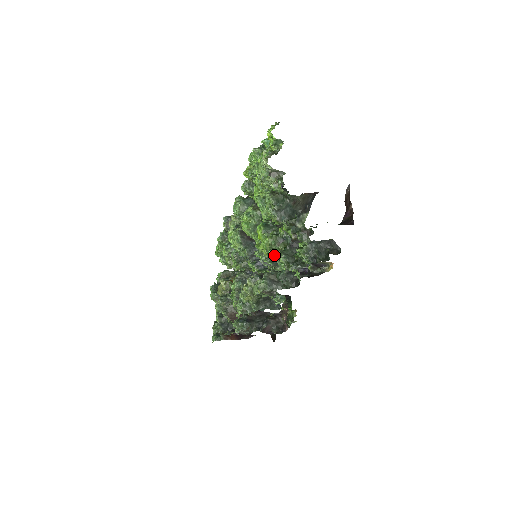
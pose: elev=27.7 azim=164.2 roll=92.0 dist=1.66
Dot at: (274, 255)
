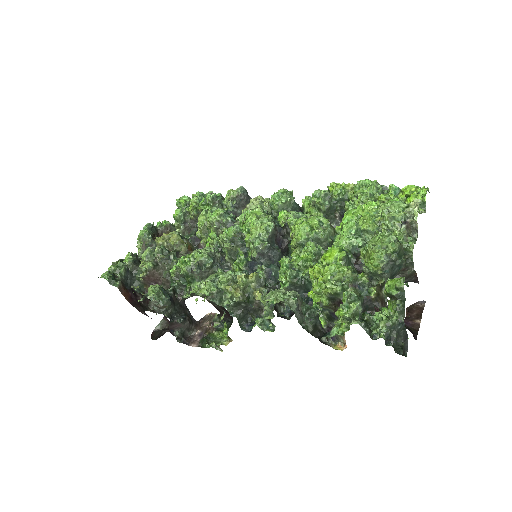
Dot at: (350, 293)
